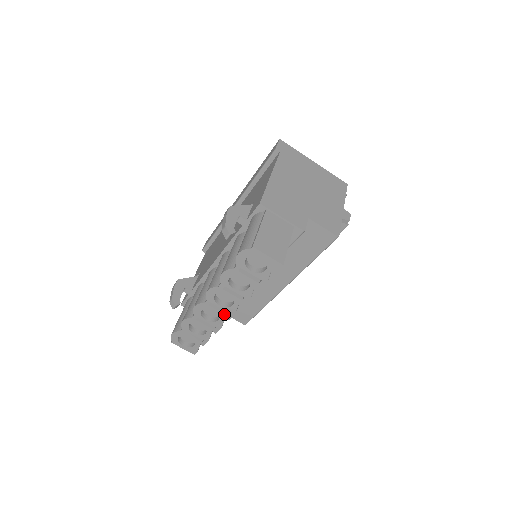
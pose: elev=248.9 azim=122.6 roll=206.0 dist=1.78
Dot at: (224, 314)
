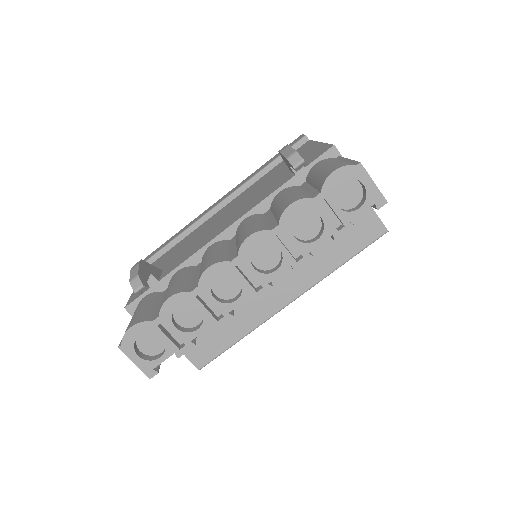
Dot at: (252, 288)
